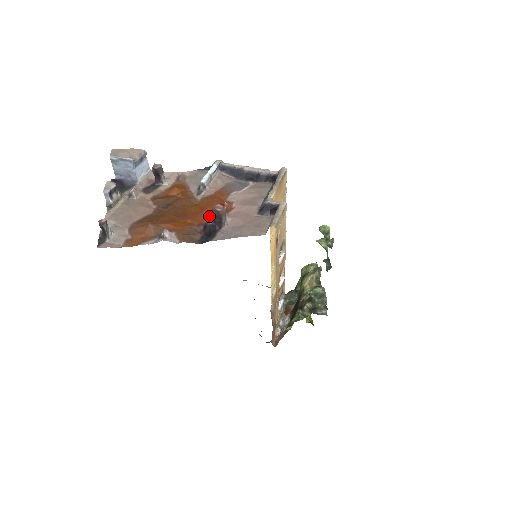
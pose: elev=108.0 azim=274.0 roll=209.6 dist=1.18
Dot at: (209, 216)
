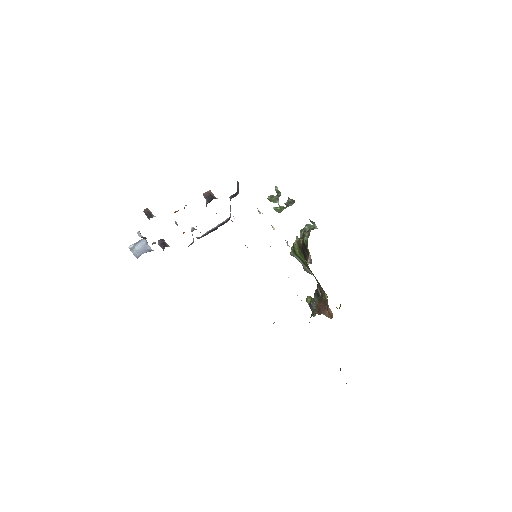
Dot at: occluded
